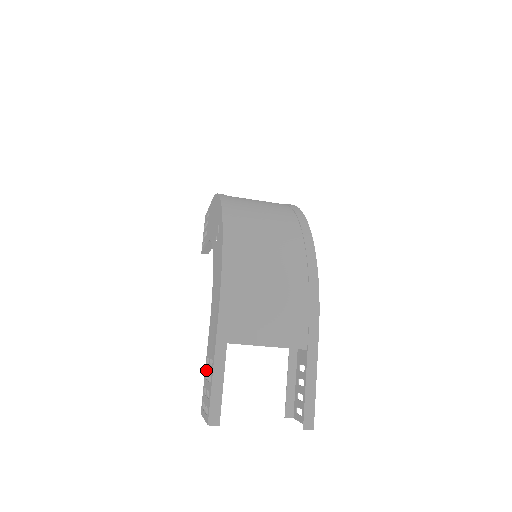
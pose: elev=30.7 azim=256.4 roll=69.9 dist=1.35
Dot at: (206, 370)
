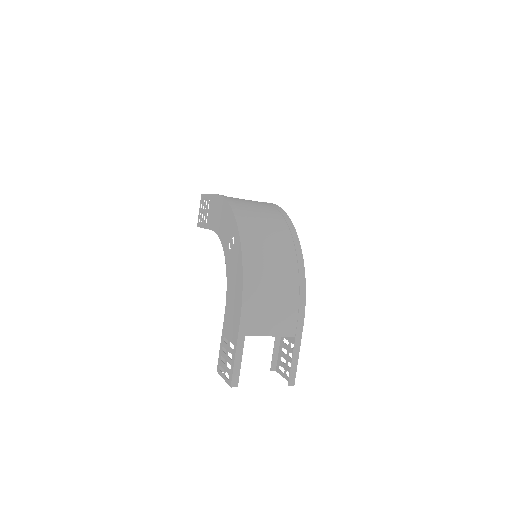
Dot at: (223, 345)
